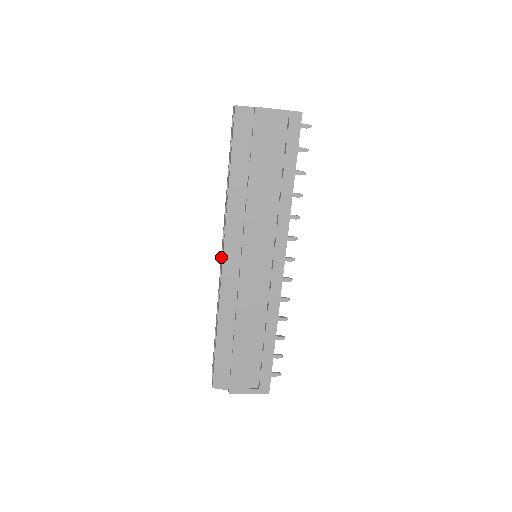
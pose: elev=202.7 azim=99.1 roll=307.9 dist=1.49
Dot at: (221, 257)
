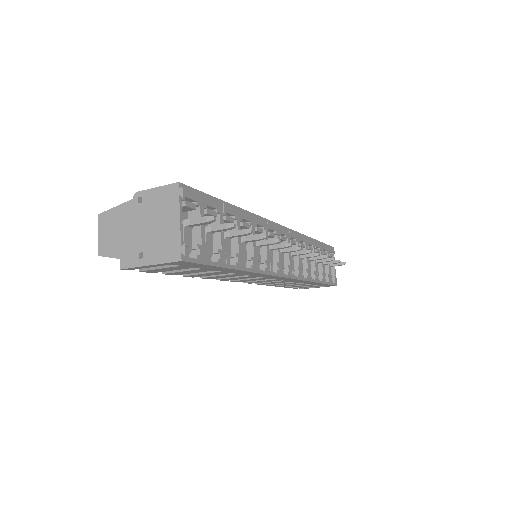
Dot at: occluded
